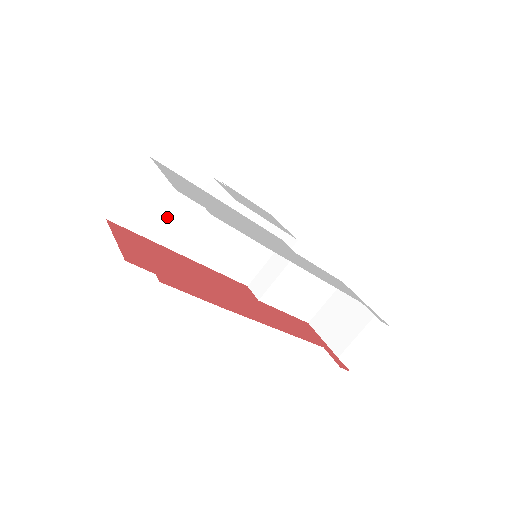
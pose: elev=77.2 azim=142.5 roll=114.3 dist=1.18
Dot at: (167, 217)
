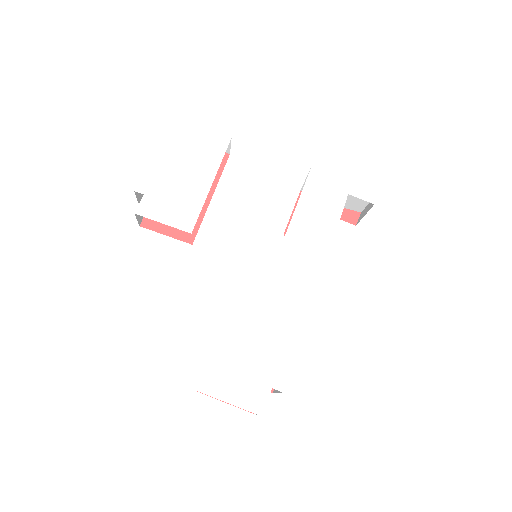
Dot at: occluded
